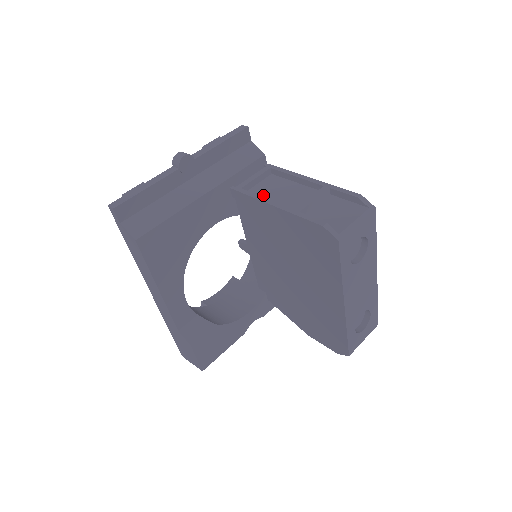
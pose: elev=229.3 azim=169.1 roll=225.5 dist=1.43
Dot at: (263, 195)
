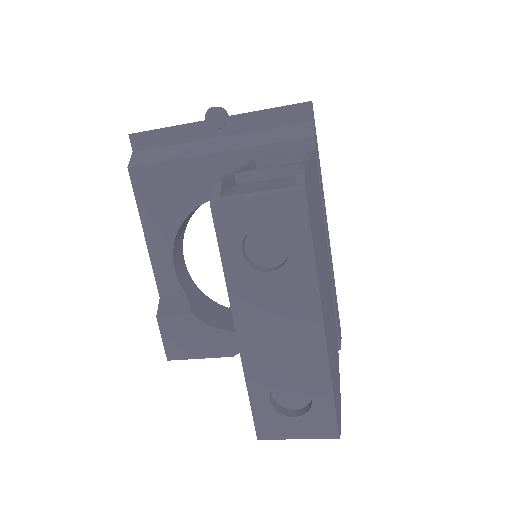
Dot at: occluded
